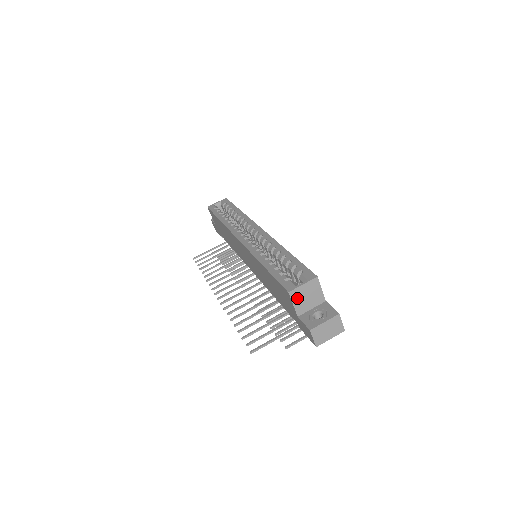
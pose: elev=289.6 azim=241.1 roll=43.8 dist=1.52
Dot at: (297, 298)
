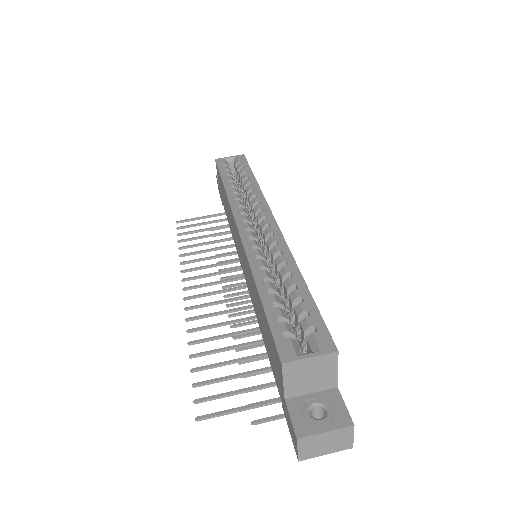
Dot at: (293, 374)
